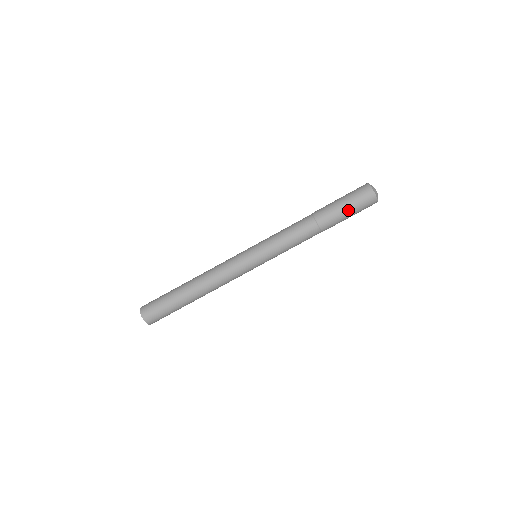
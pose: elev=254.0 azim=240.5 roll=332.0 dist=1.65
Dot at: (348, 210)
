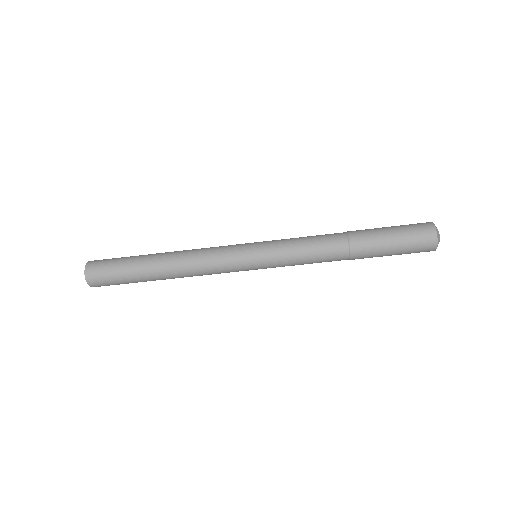
Dot at: (395, 253)
